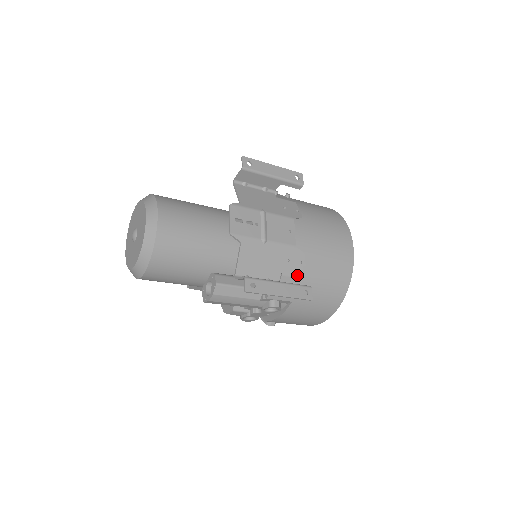
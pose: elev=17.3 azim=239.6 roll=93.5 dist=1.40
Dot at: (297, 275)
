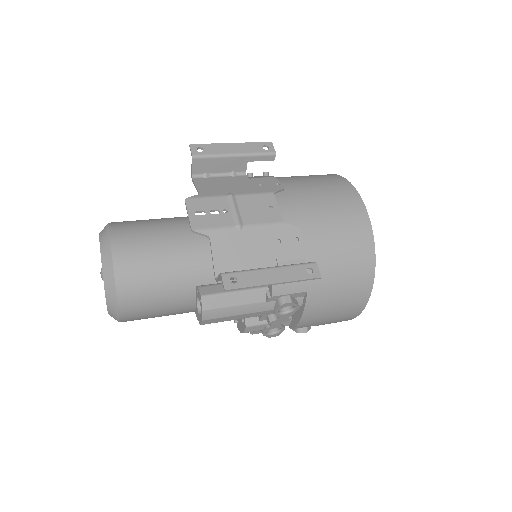
Dot at: (298, 256)
